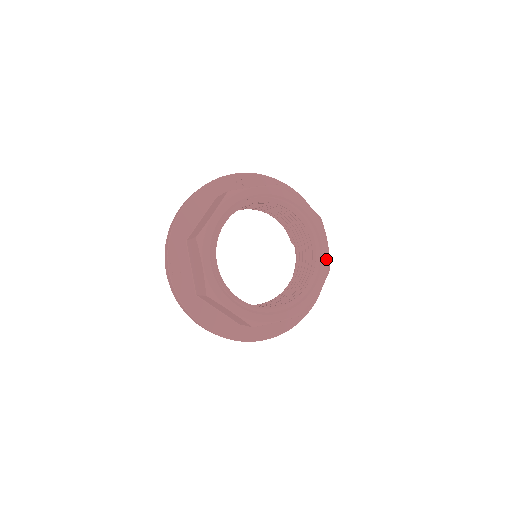
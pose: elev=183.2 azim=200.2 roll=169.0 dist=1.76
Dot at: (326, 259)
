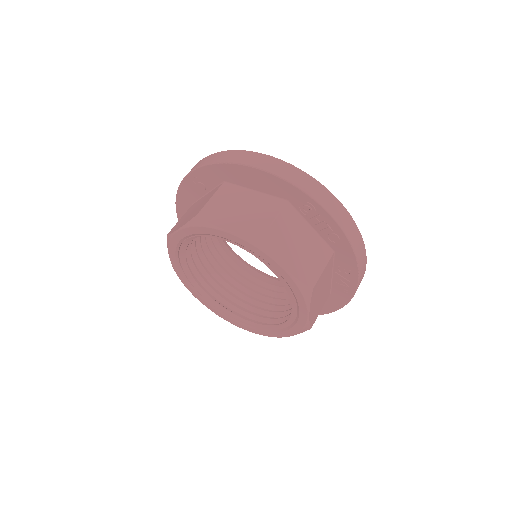
Dot at: (294, 286)
